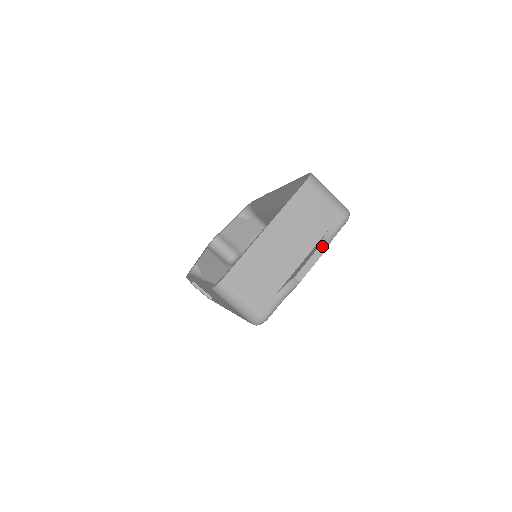
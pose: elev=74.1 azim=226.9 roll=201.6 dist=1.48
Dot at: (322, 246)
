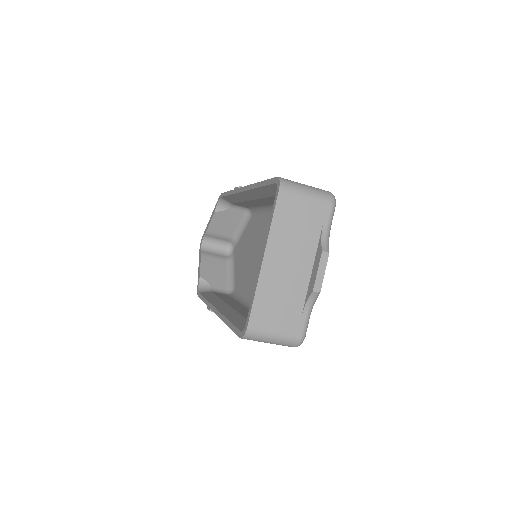
Dot at: (324, 247)
